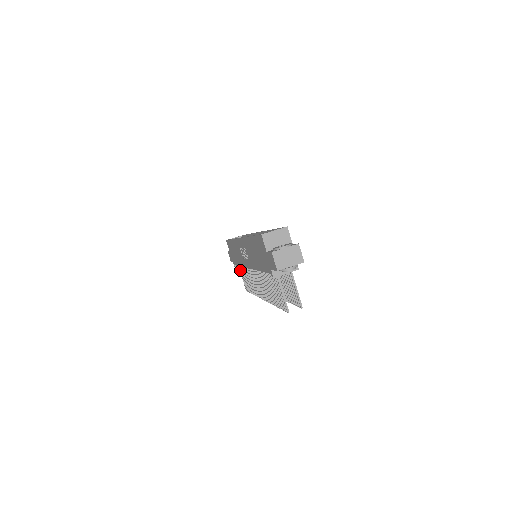
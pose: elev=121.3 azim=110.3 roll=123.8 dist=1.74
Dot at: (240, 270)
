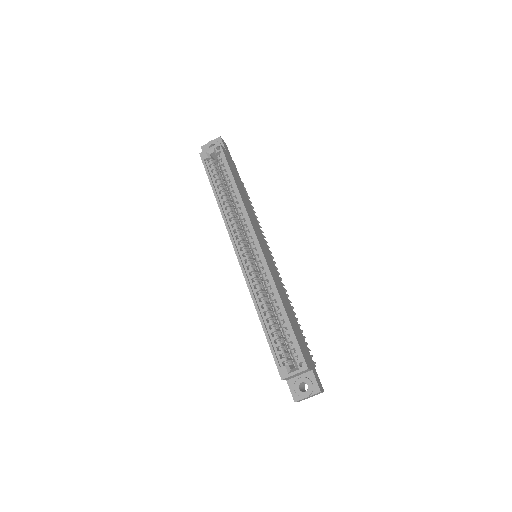
Dot at: occluded
